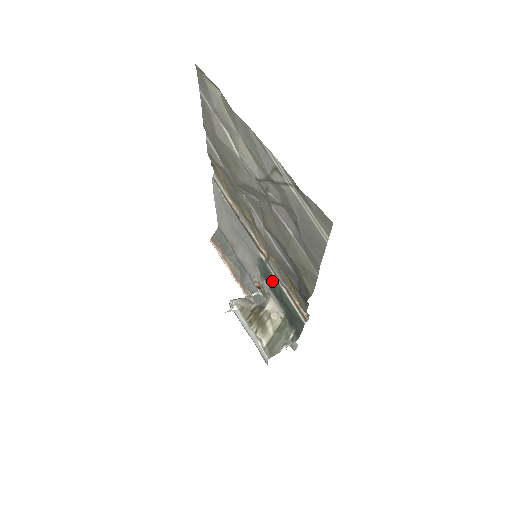
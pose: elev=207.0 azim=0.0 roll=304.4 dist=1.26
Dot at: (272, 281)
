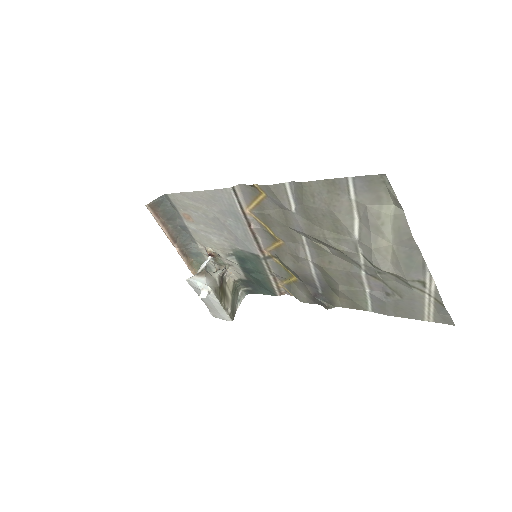
Dot at: (255, 267)
